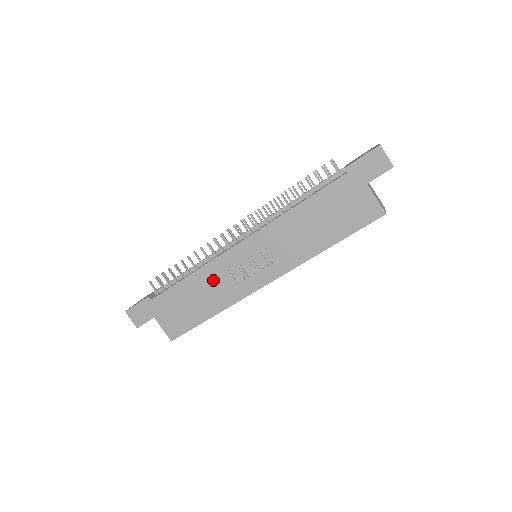
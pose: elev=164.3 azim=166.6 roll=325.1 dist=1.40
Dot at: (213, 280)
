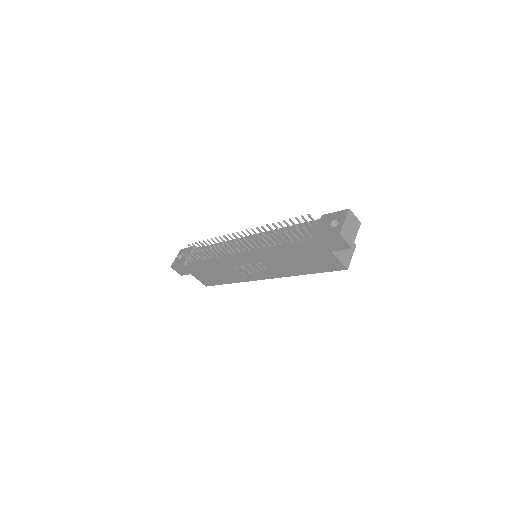
Dot at: (226, 268)
